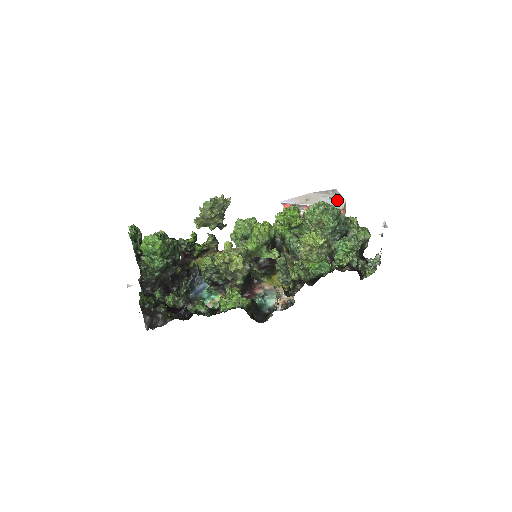
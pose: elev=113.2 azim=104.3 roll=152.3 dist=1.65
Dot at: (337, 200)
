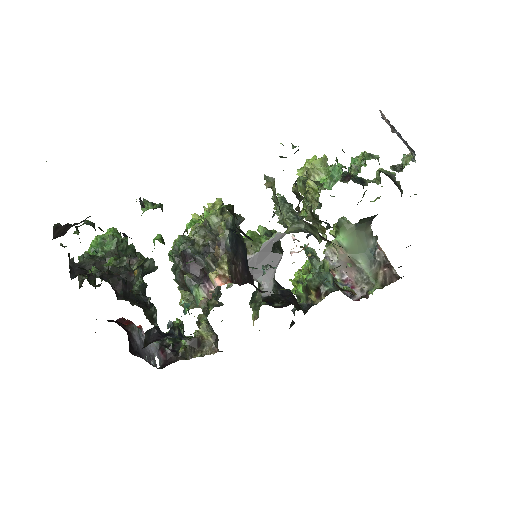
Dot at: occluded
